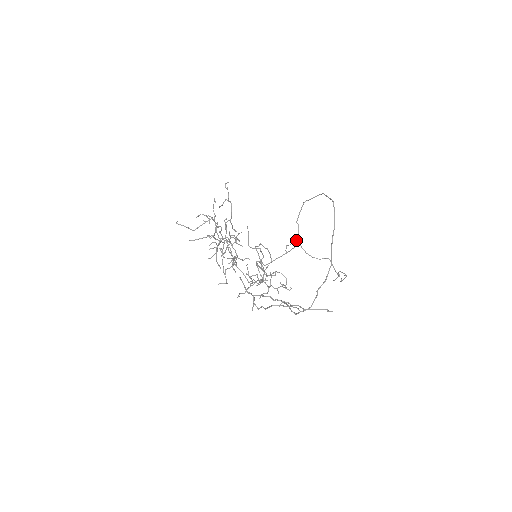
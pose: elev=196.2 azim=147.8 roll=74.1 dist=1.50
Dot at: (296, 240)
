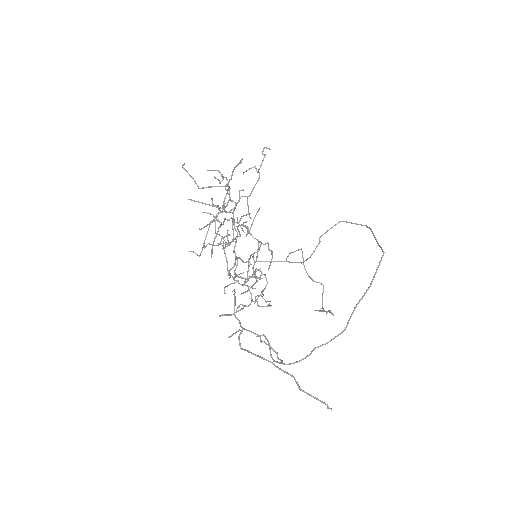
Dot at: occluded
